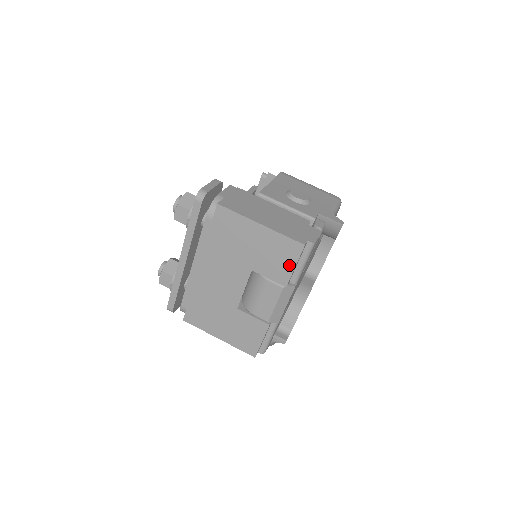
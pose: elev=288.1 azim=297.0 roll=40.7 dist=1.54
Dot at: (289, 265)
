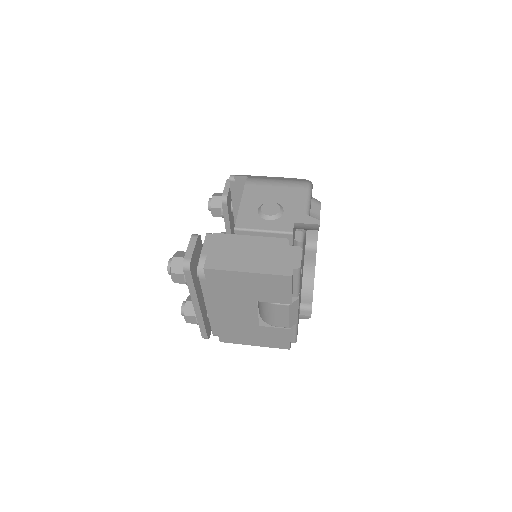
Dot at: (286, 291)
